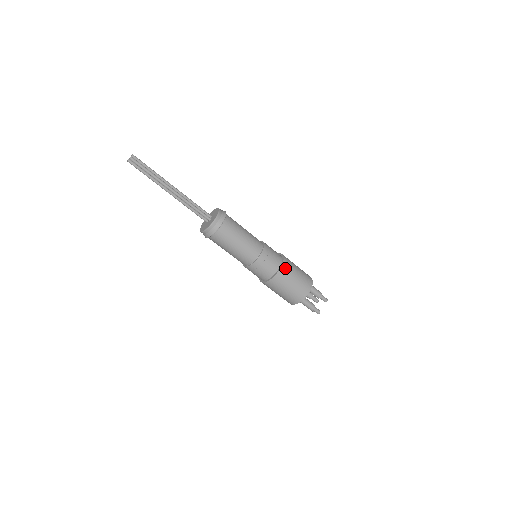
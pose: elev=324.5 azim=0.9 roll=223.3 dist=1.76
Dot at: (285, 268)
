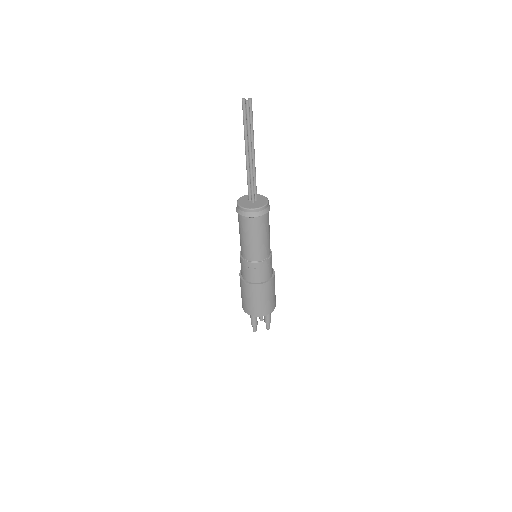
Dot at: (267, 286)
